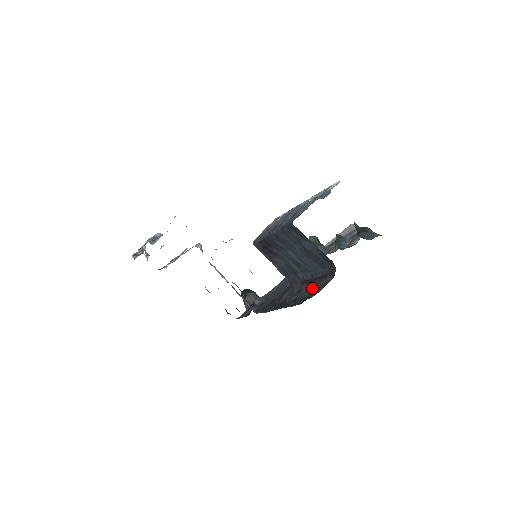
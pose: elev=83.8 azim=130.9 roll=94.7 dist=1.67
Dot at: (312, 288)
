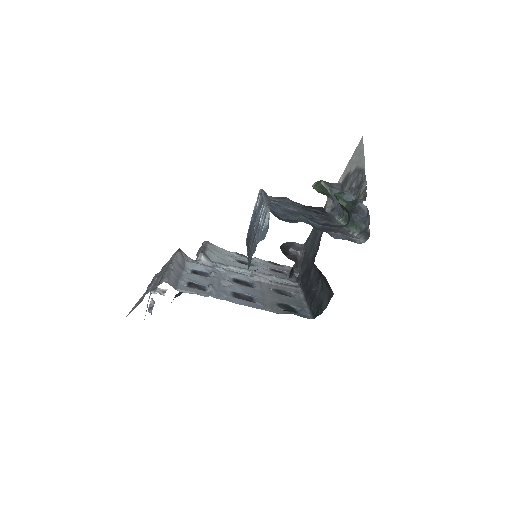
Dot at: (323, 290)
